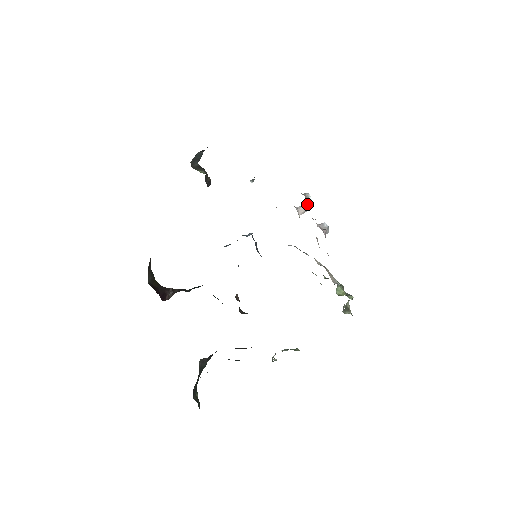
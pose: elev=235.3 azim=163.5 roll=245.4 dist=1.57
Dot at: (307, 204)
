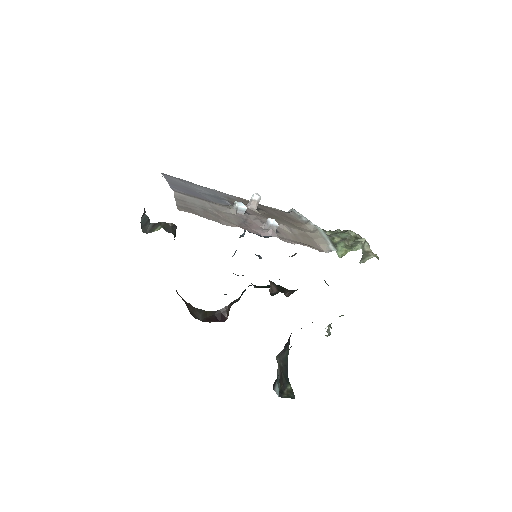
Dot at: (242, 212)
